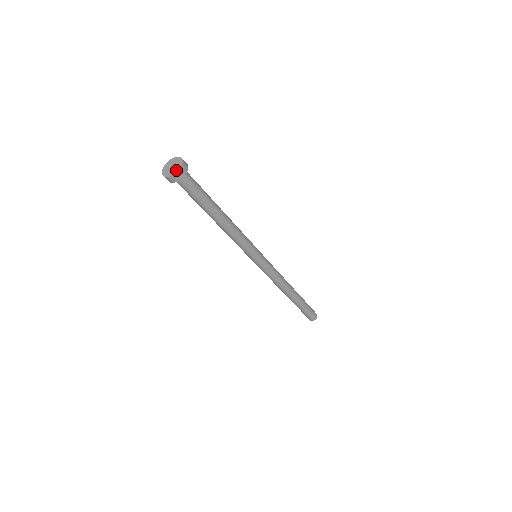
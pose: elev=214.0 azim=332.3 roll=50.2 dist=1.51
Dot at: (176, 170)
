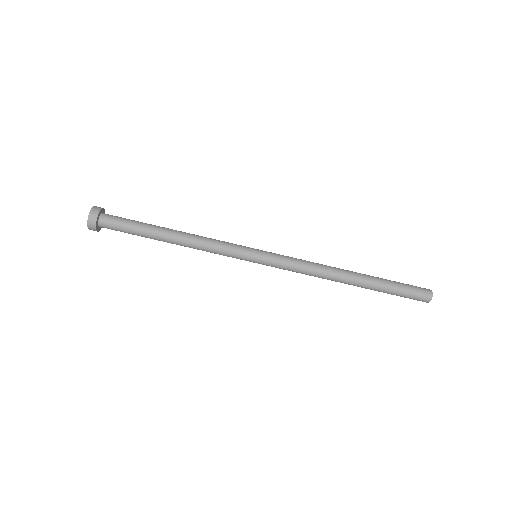
Dot at: (91, 211)
